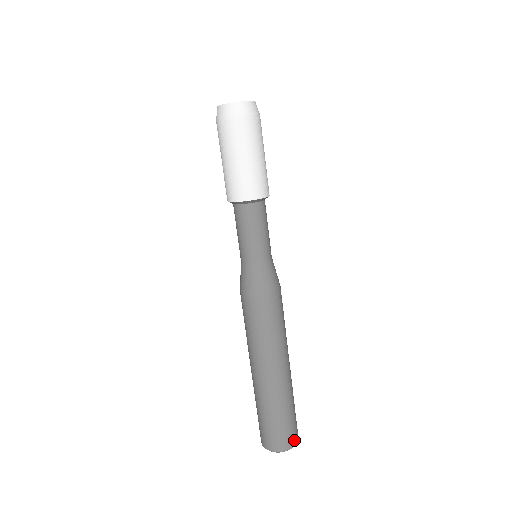
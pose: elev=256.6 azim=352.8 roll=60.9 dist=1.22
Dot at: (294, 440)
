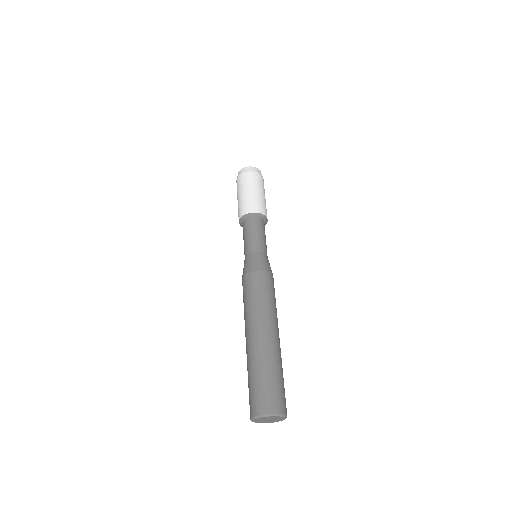
Dot at: (282, 408)
